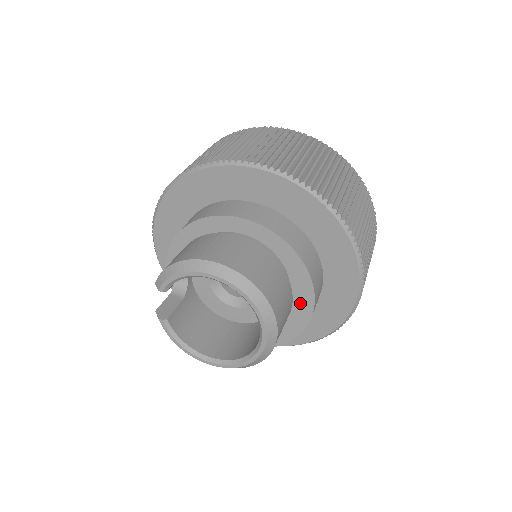
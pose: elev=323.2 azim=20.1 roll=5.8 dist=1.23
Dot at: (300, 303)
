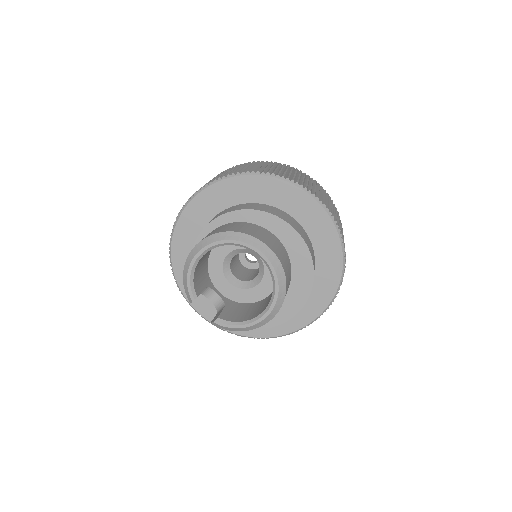
Dot at: (284, 235)
